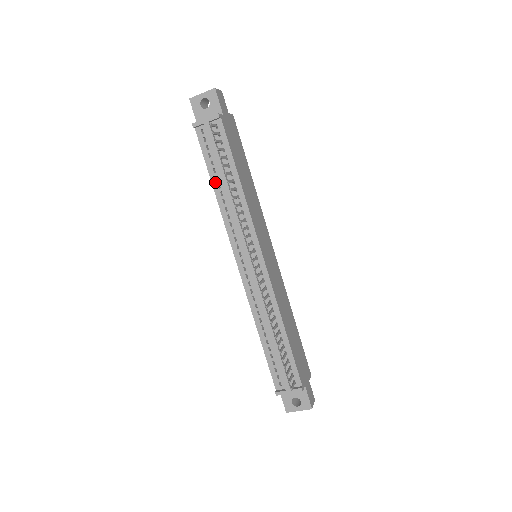
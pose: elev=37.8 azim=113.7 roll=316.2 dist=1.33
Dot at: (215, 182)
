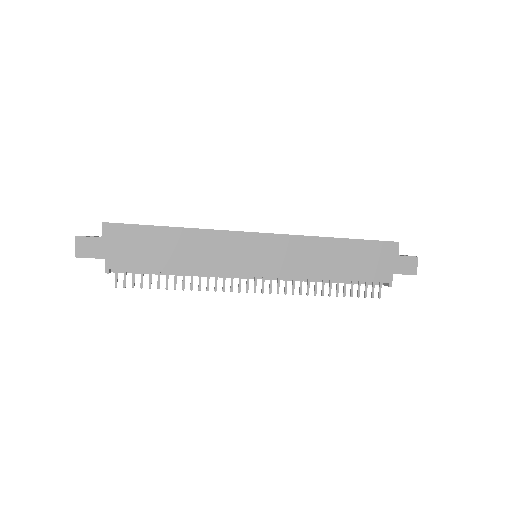
Dot at: occluded
